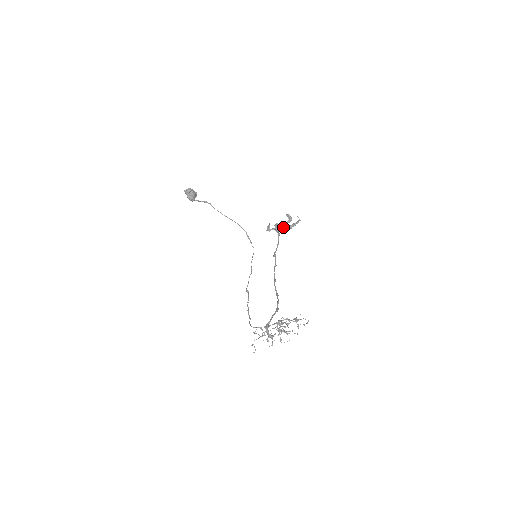
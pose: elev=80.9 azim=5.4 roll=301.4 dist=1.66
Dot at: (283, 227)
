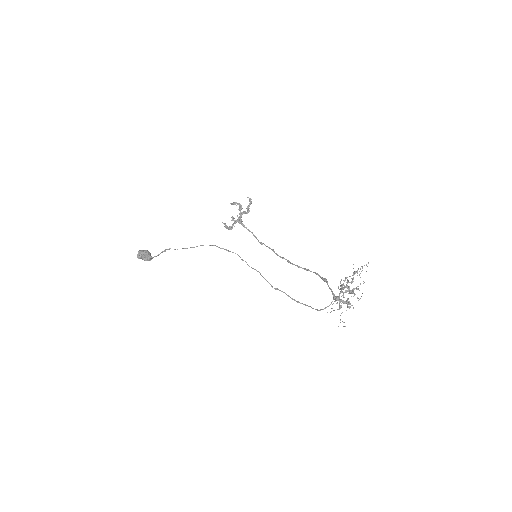
Dot at: (241, 216)
